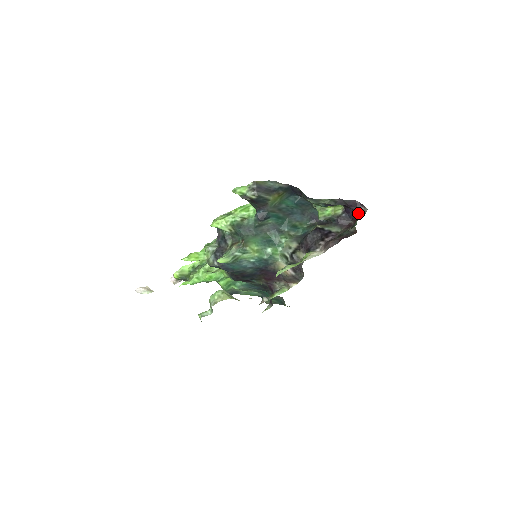
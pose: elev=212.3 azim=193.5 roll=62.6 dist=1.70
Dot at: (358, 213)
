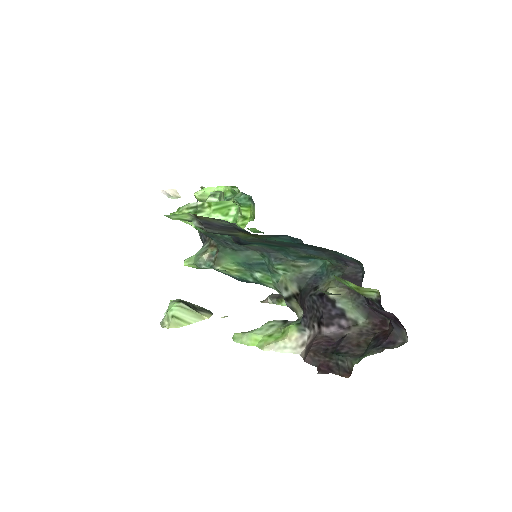
Dot at: (393, 329)
